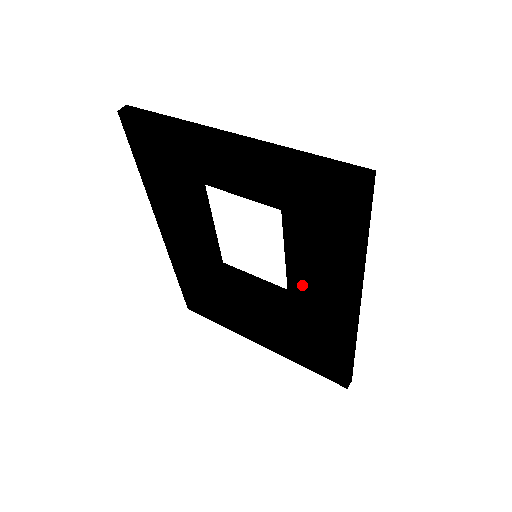
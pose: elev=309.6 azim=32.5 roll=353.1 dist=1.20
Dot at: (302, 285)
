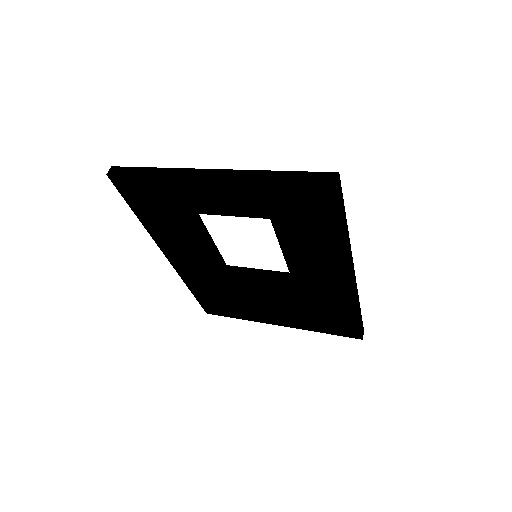
Dot at: (303, 270)
